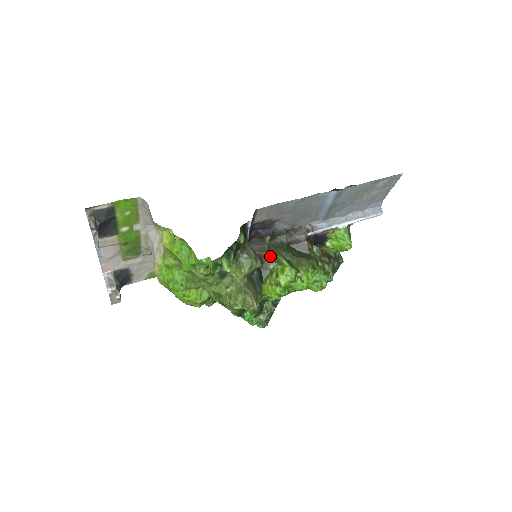
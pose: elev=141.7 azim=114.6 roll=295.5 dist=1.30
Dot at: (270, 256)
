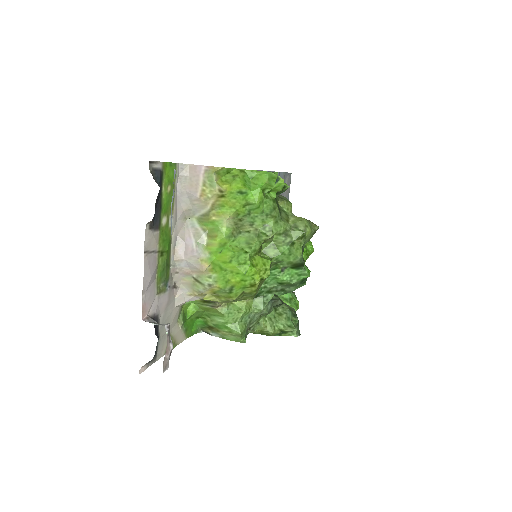
Dot at: occluded
